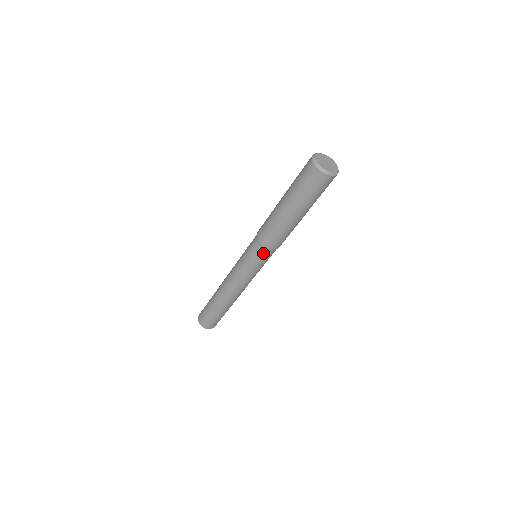
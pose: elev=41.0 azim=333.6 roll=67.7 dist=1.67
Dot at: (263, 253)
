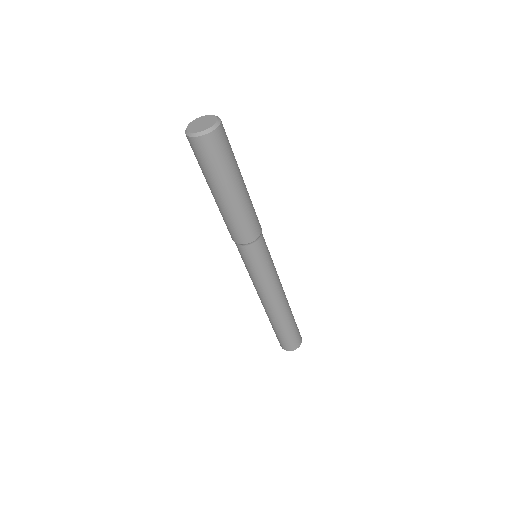
Dot at: (241, 250)
